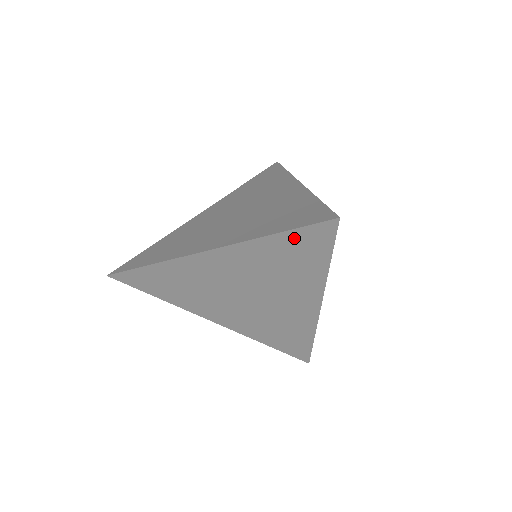
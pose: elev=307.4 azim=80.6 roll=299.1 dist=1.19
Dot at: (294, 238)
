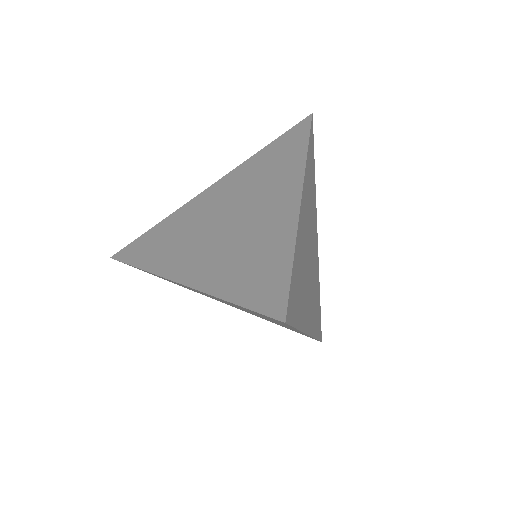
Dot at: (280, 141)
